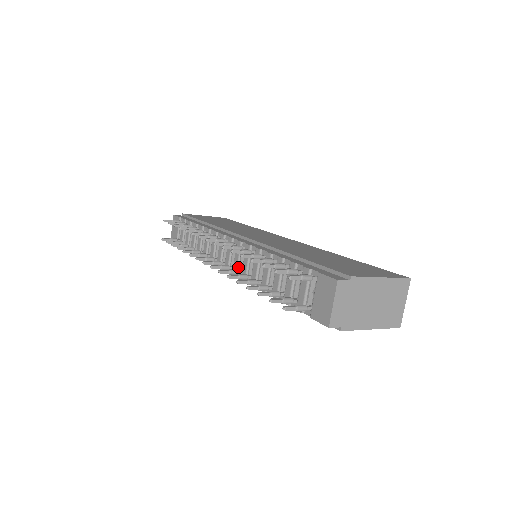
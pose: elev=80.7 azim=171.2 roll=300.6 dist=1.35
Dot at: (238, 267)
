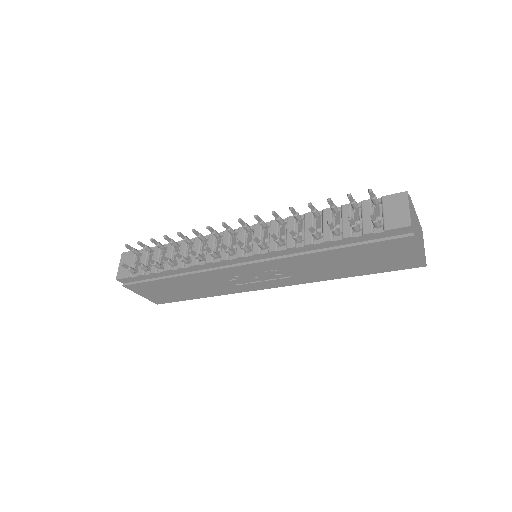
Dot at: occluded
